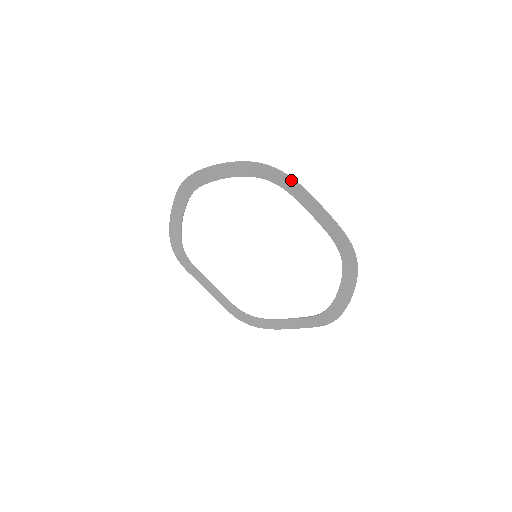
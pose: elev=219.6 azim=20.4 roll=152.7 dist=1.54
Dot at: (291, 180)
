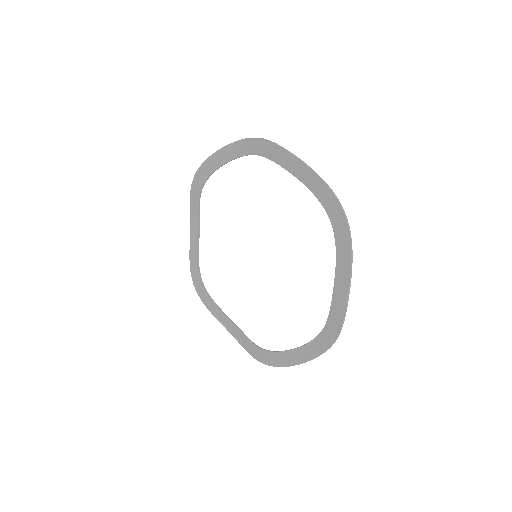
Dot at: (349, 247)
